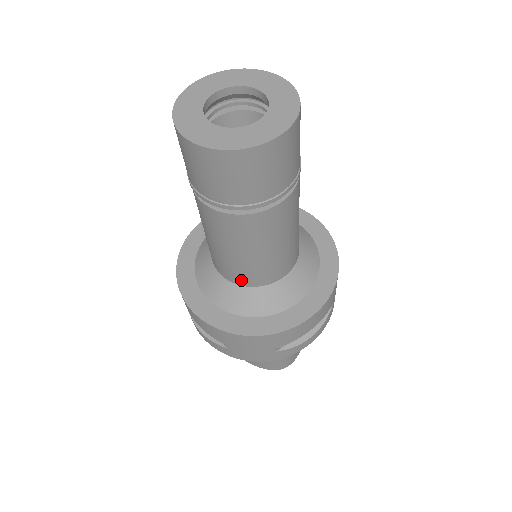
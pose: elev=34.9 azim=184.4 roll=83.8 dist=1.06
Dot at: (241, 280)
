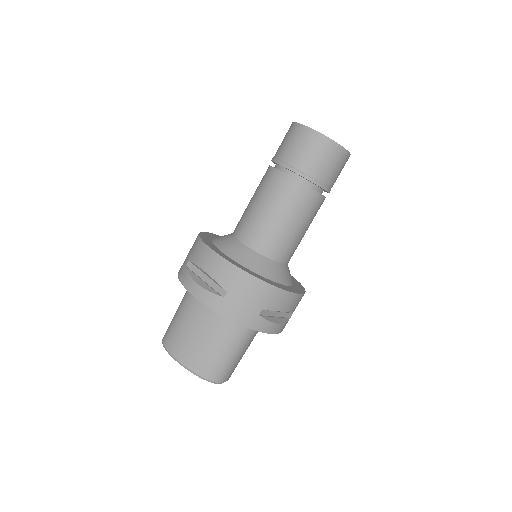
Dot at: (262, 246)
